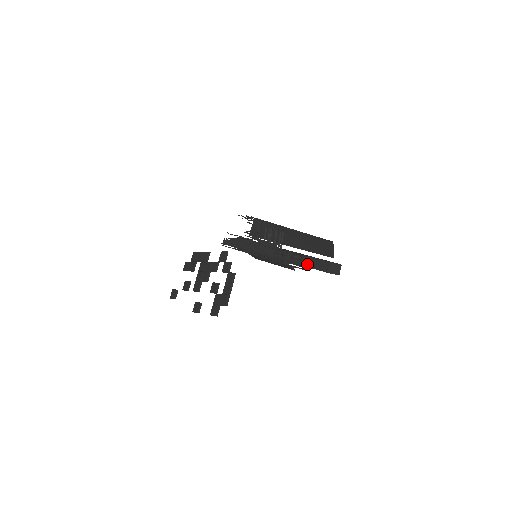
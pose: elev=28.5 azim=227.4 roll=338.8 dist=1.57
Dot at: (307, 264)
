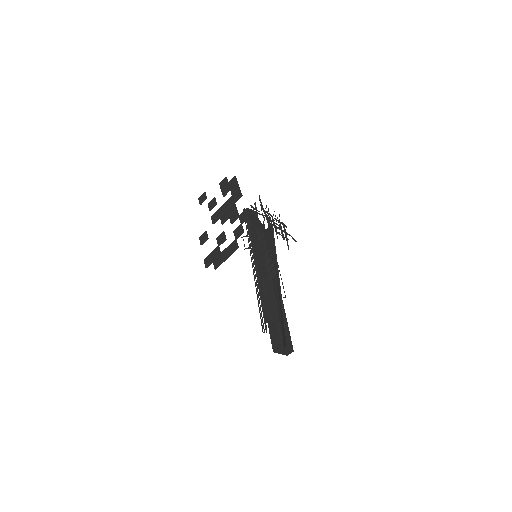
Dot at: (269, 324)
